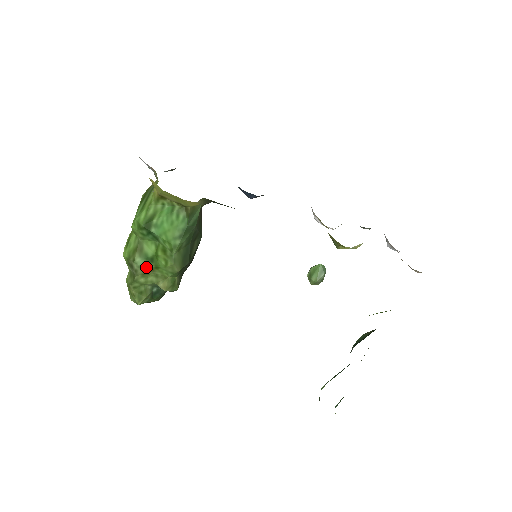
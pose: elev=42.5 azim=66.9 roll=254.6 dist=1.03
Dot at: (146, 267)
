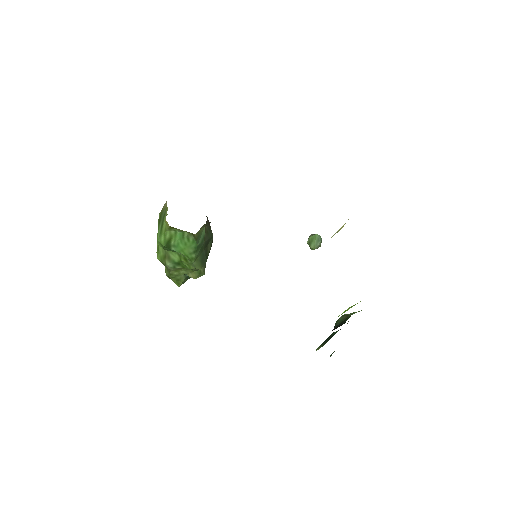
Dot at: (176, 268)
